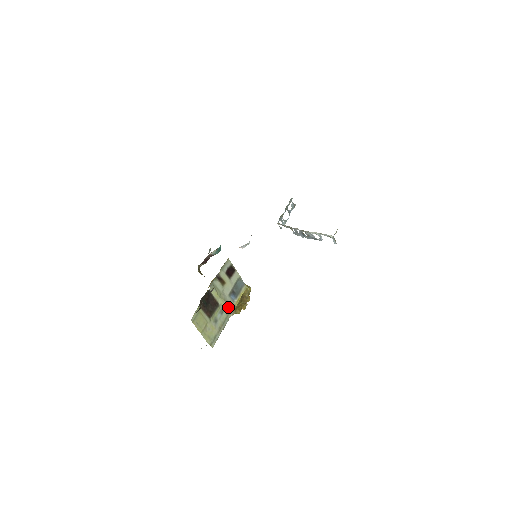
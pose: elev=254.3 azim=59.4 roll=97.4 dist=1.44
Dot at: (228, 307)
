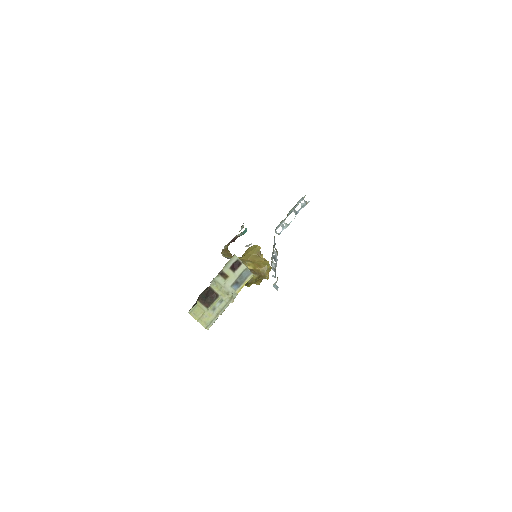
Dot at: (228, 297)
